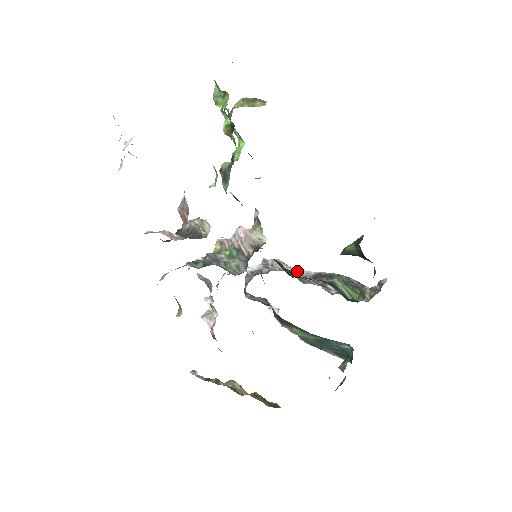
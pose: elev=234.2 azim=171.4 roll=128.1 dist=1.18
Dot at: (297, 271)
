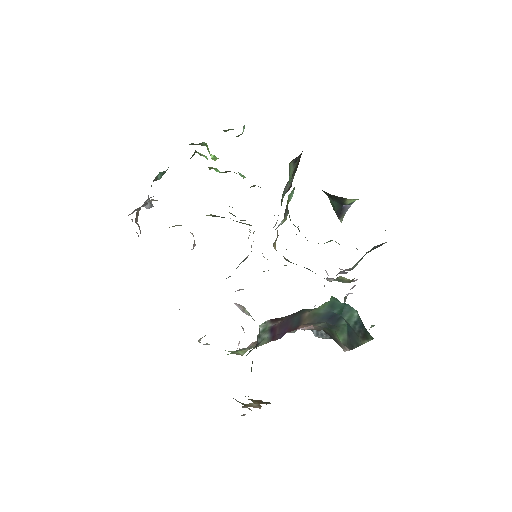
Dot at: (340, 277)
